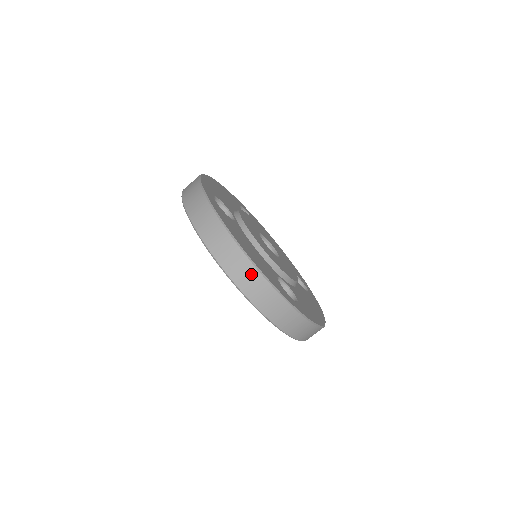
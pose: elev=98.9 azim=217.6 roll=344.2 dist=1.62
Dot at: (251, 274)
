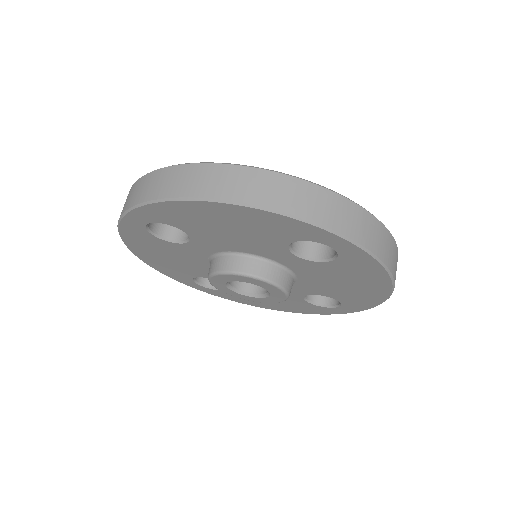
Dot at: (261, 179)
